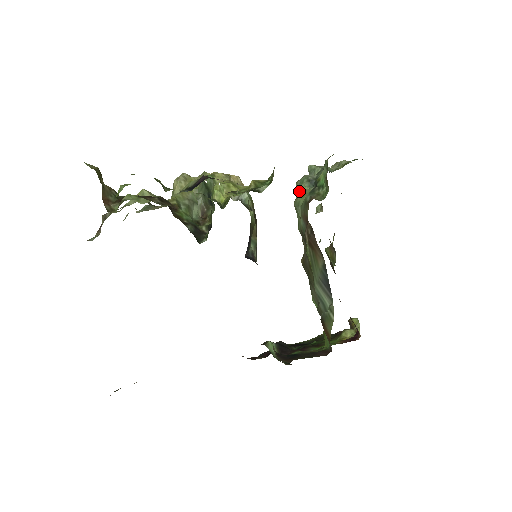
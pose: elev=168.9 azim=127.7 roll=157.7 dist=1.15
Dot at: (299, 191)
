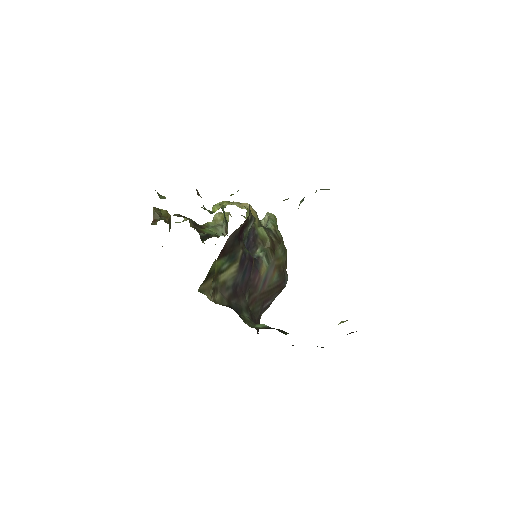
Dot at: (298, 208)
